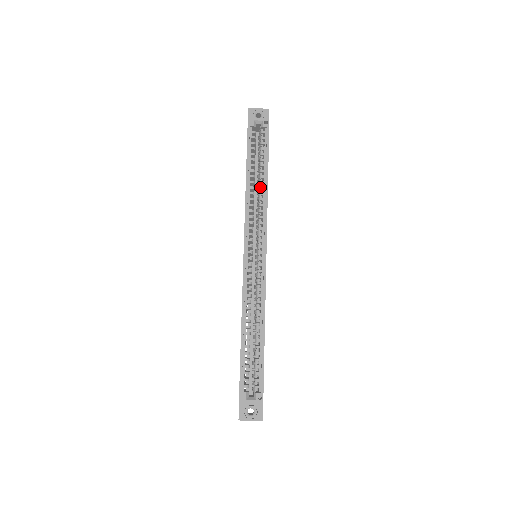
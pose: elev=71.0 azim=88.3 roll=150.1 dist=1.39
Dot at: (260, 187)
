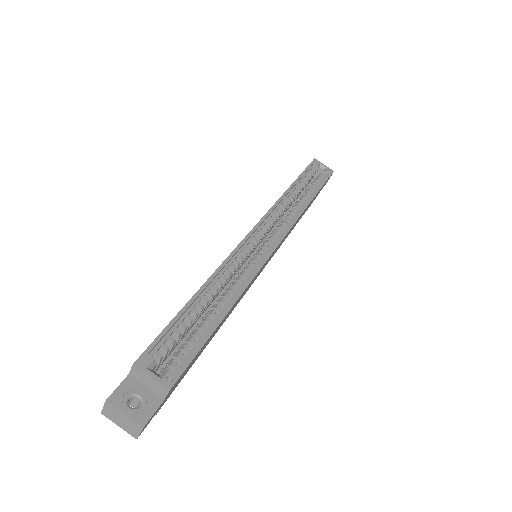
Dot at: (300, 201)
